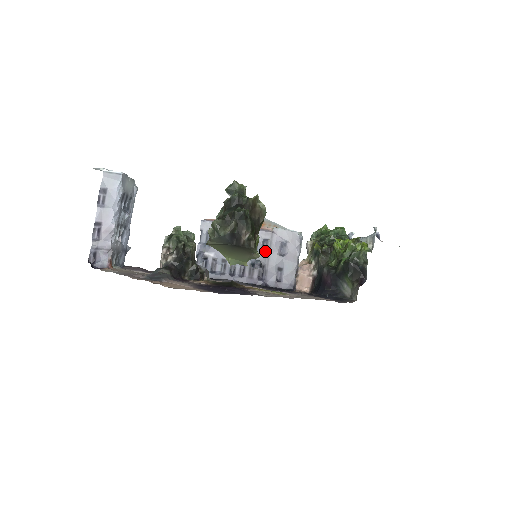
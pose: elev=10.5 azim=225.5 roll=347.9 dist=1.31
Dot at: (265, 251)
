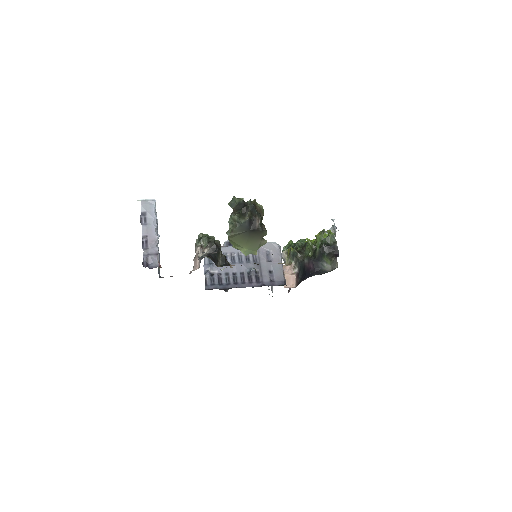
Dot at: (256, 261)
